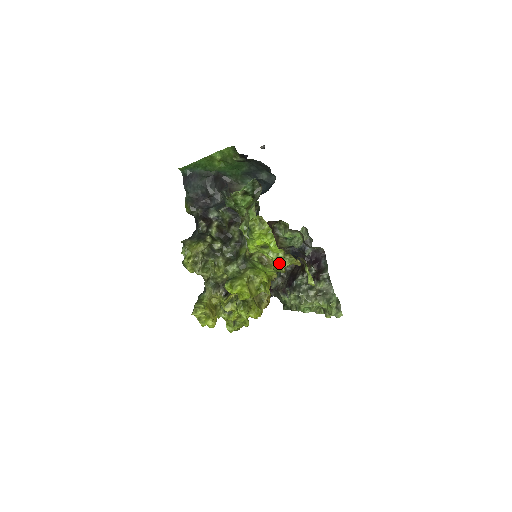
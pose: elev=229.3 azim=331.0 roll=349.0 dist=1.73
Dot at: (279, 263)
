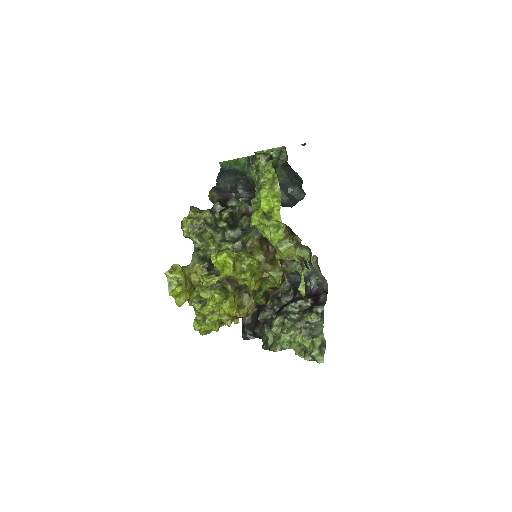
Dot at: (276, 245)
